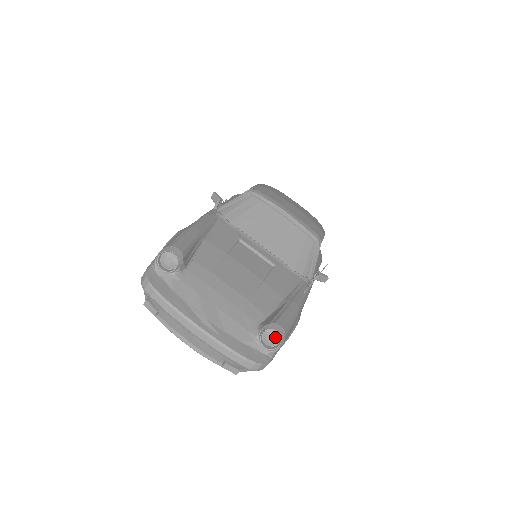
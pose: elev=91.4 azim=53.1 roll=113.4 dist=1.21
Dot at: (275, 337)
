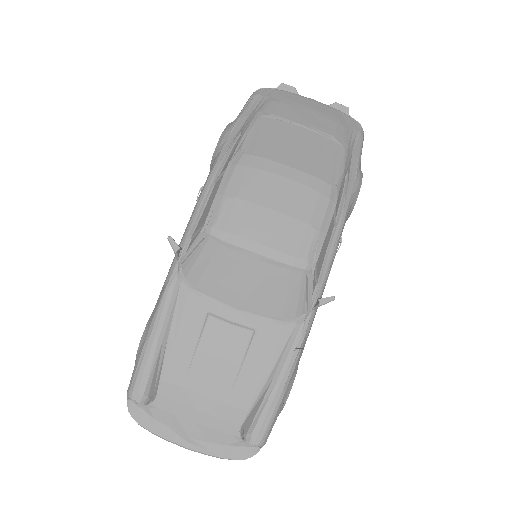
Dot at: (255, 444)
